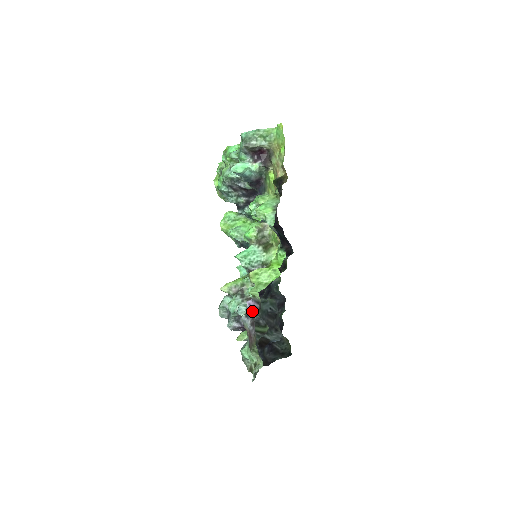
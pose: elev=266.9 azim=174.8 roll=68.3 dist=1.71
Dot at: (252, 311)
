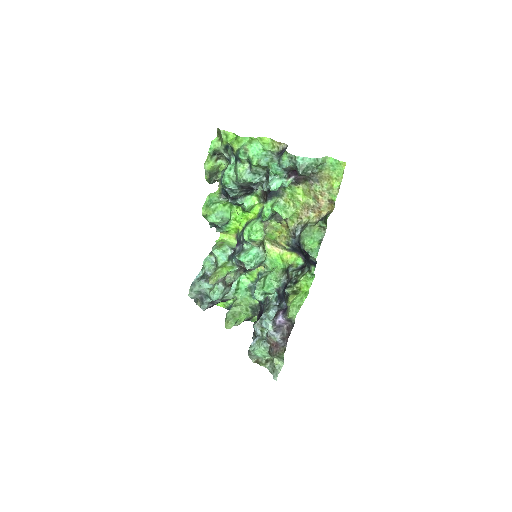
Dot at: (281, 326)
